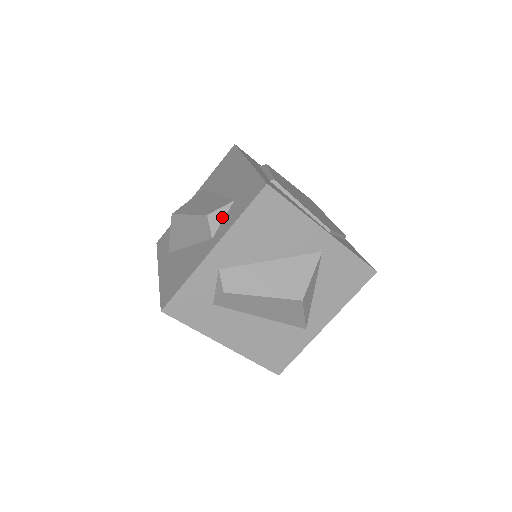
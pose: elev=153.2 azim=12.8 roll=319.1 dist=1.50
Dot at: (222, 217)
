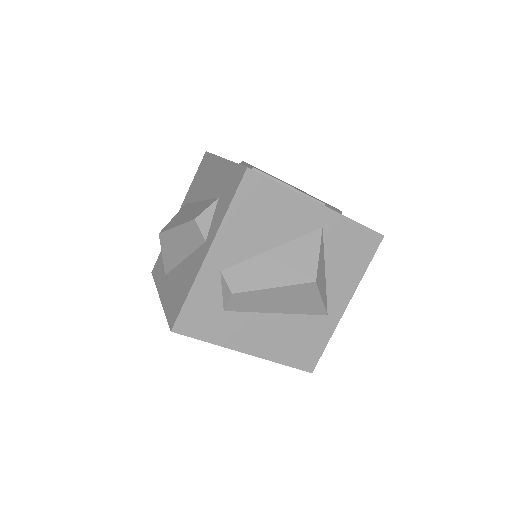
Dot at: (210, 217)
